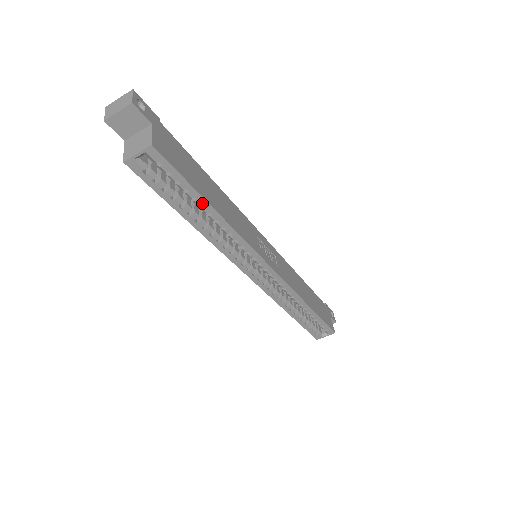
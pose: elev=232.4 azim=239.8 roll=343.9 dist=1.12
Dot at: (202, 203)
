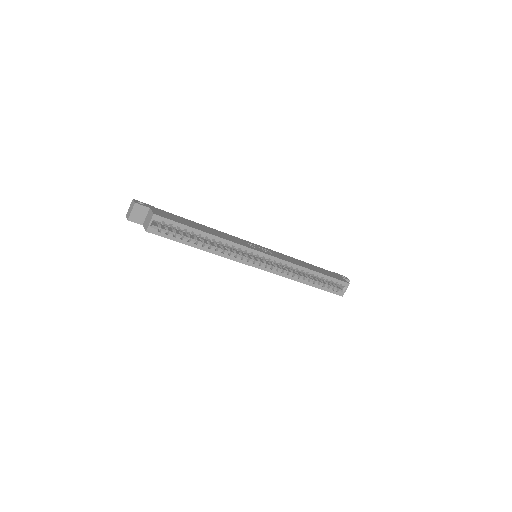
Dot at: (198, 233)
